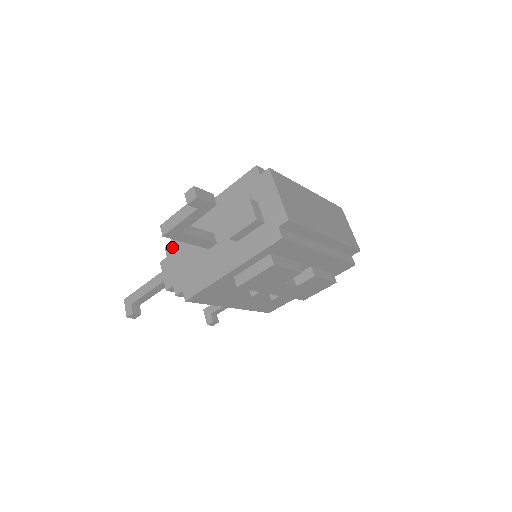
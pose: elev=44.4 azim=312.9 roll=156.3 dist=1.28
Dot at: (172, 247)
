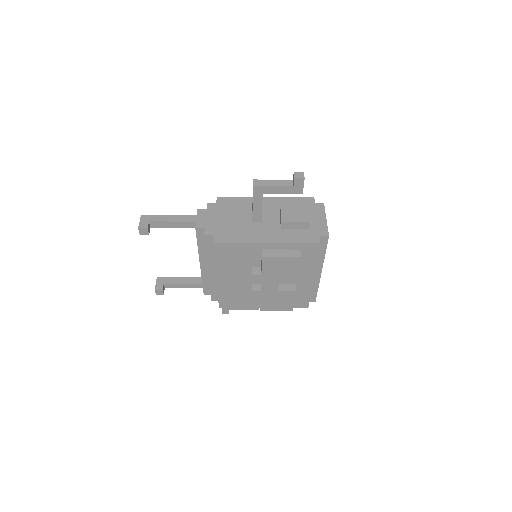
Dot at: (216, 205)
